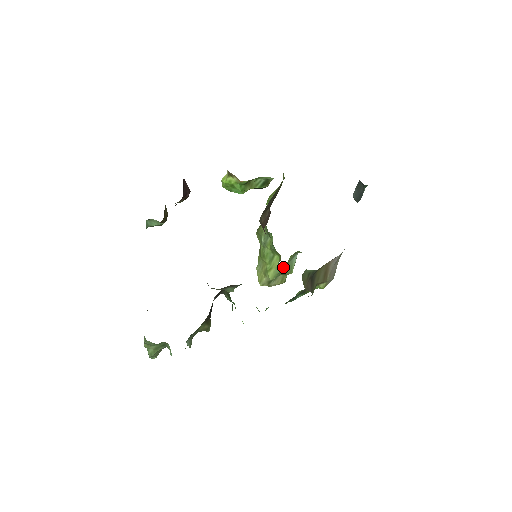
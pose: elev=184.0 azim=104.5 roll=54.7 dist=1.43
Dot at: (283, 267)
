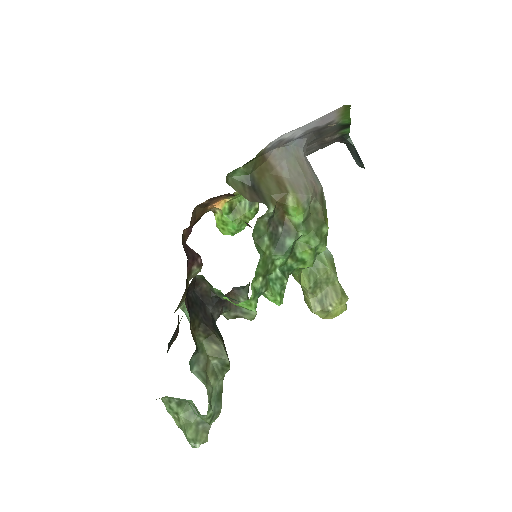
Dot at: occluded
